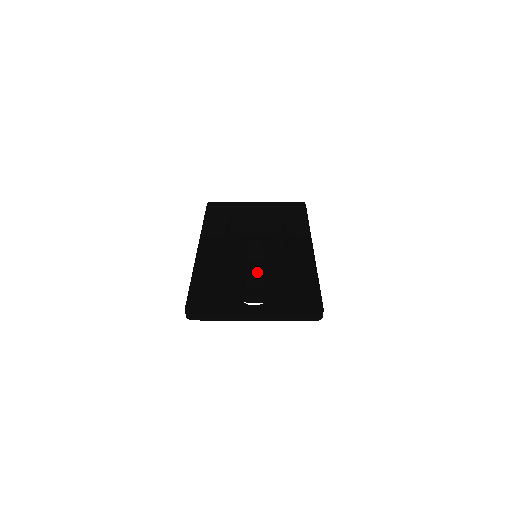
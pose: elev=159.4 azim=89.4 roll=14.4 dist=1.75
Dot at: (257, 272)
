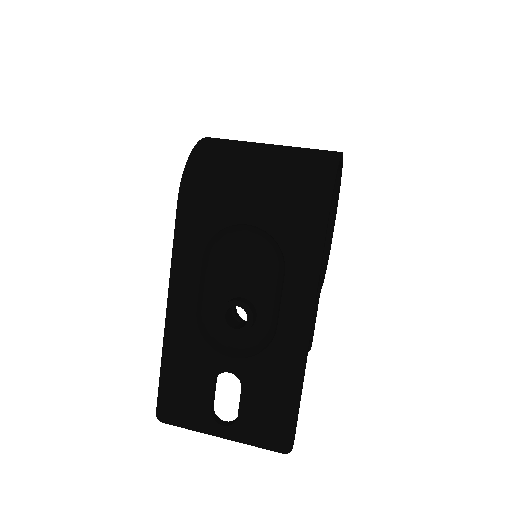
Dot at: (232, 372)
